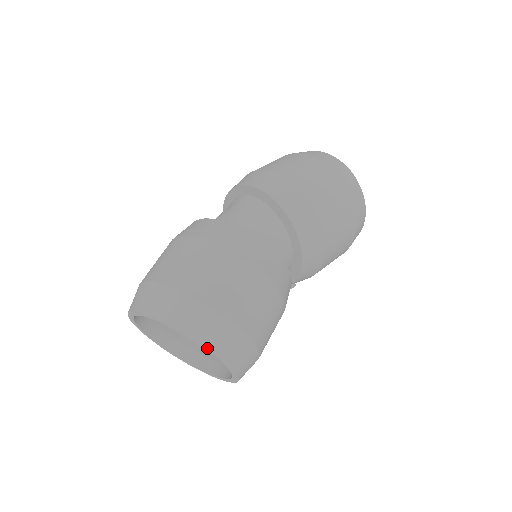
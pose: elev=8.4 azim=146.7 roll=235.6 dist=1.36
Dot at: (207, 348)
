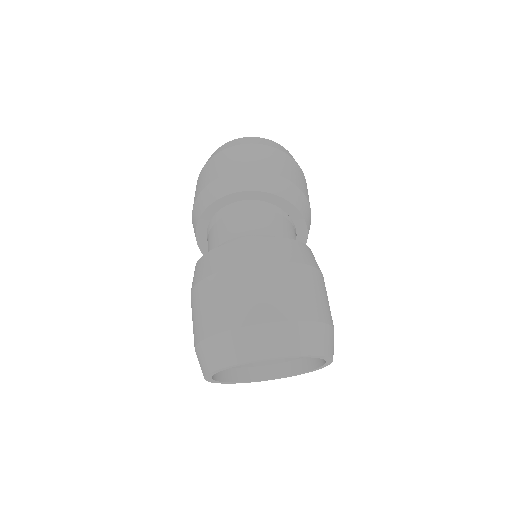
Dot at: (331, 358)
